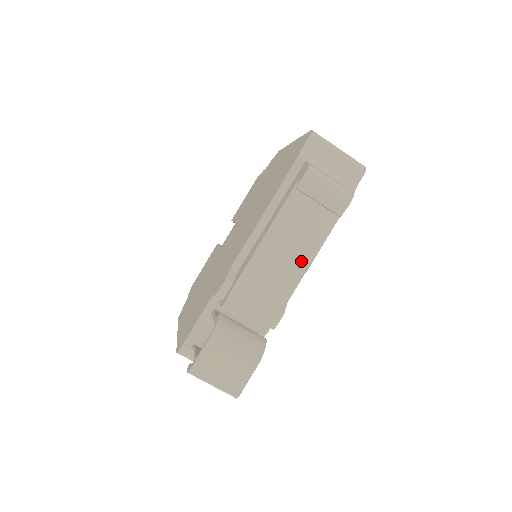
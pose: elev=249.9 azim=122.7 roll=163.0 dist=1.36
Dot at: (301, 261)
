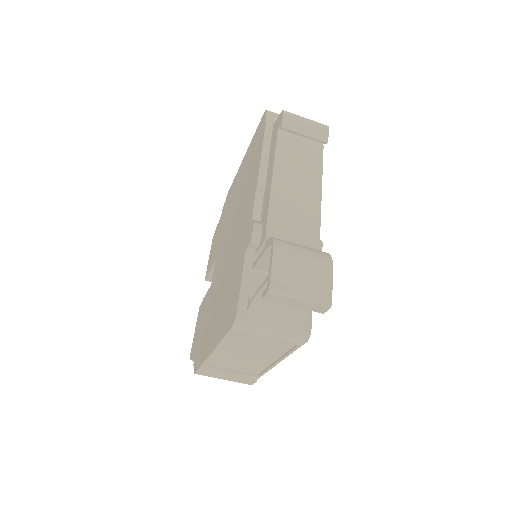
Dot at: (314, 186)
